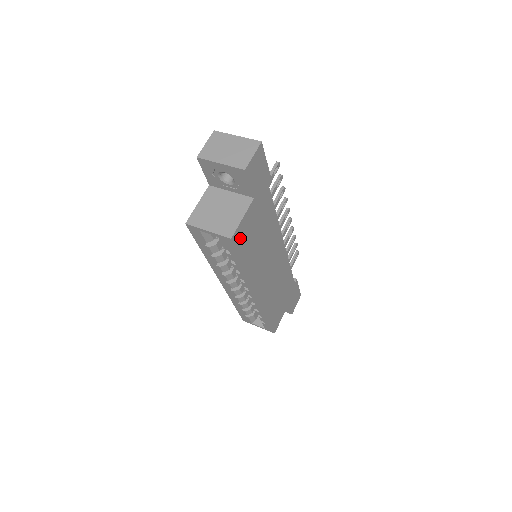
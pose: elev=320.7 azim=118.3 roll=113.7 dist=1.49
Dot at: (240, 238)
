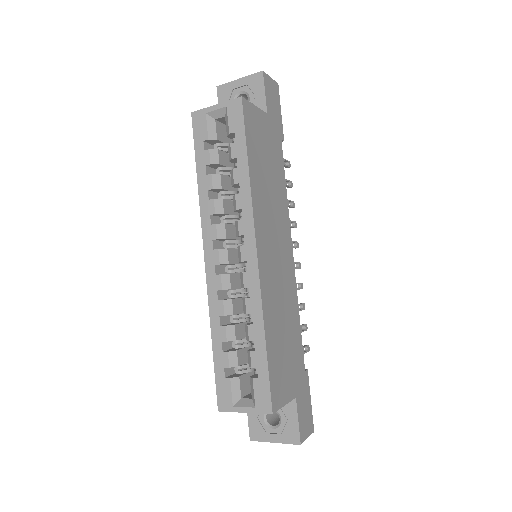
Dot at: (249, 119)
